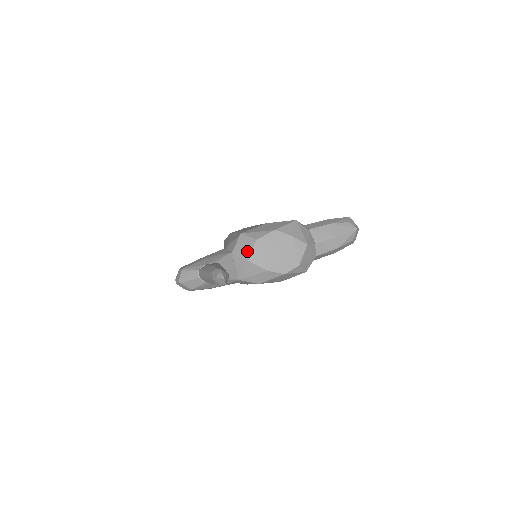
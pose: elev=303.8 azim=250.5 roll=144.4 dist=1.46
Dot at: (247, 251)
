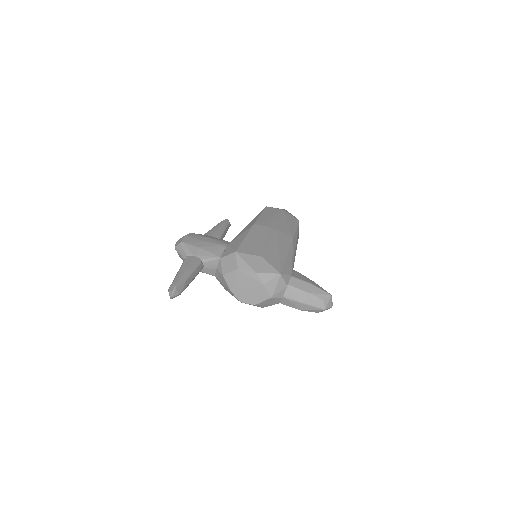
Dot at: (228, 269)
